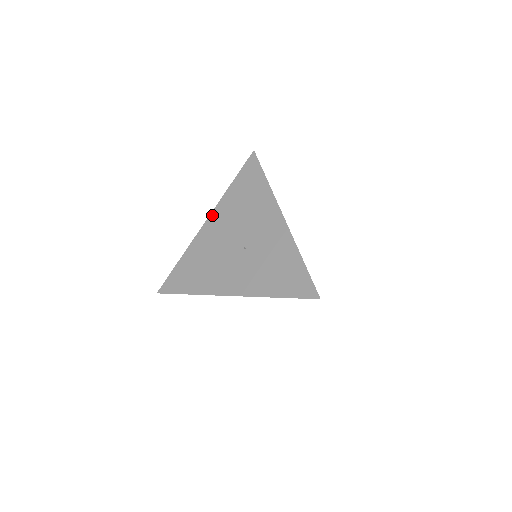
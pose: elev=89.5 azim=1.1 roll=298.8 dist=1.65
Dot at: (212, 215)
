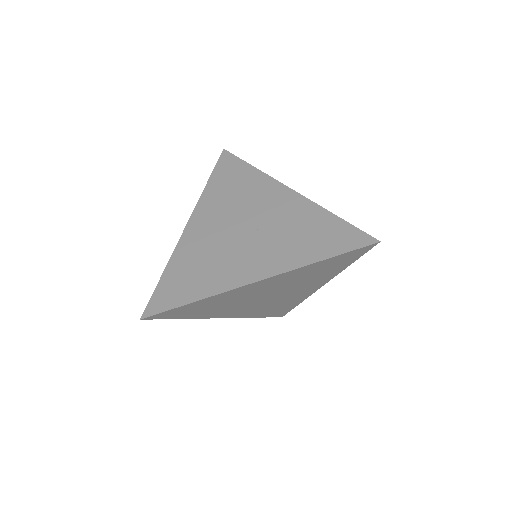
Dot at: (194, 215)
